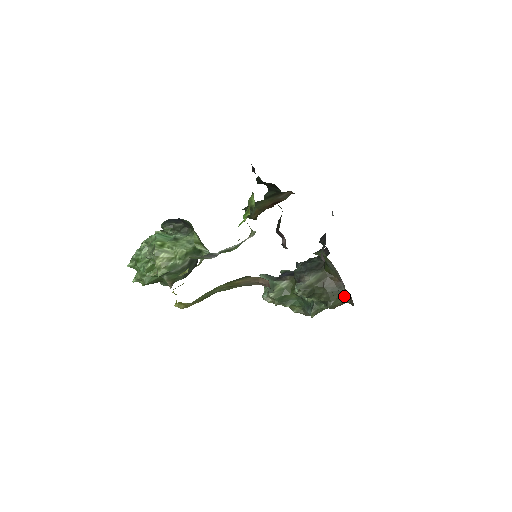
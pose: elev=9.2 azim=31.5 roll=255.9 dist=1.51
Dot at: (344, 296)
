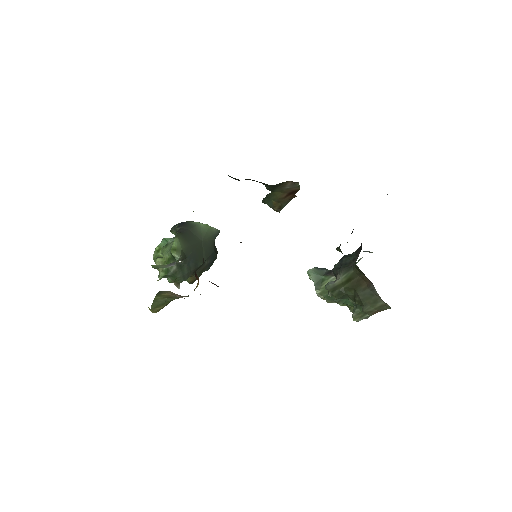
Dot at: (380, 300)
